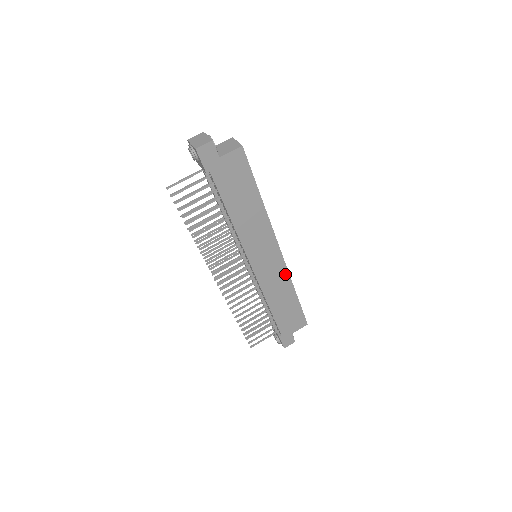
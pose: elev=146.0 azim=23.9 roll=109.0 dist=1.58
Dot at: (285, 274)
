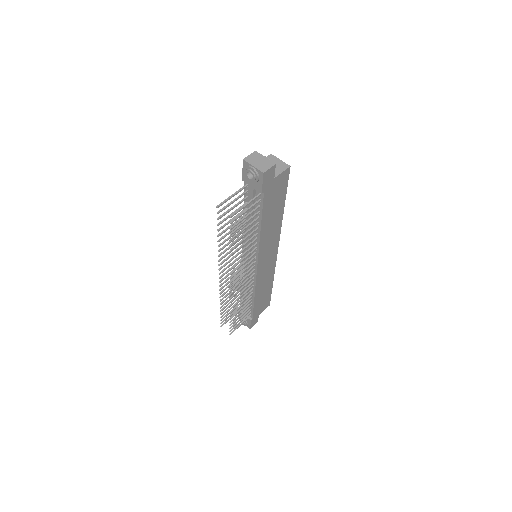
Dot at: (273, 268)
